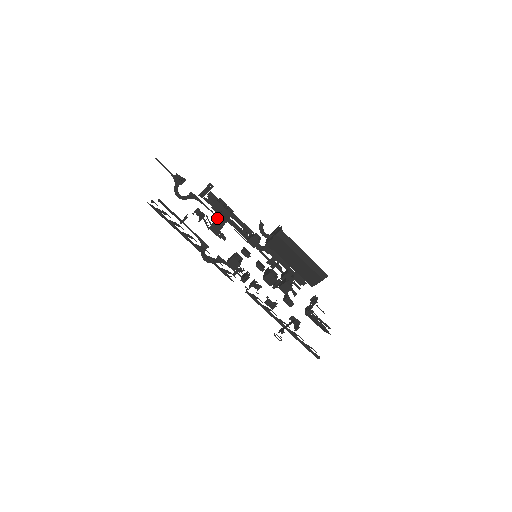
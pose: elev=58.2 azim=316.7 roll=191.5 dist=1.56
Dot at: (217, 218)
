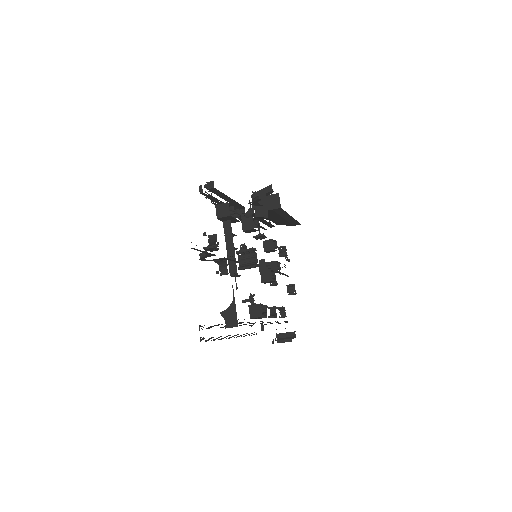
Dot at: (232, 247)
